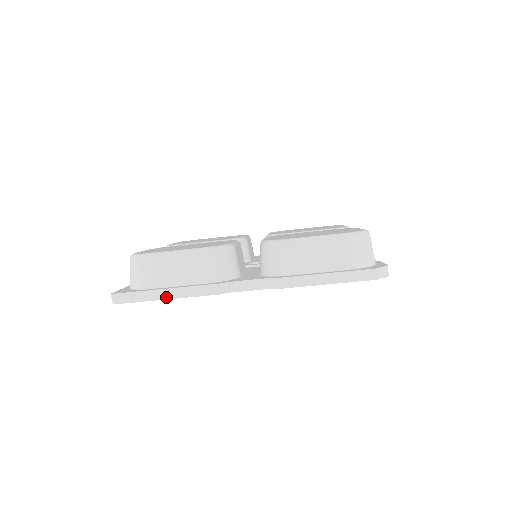
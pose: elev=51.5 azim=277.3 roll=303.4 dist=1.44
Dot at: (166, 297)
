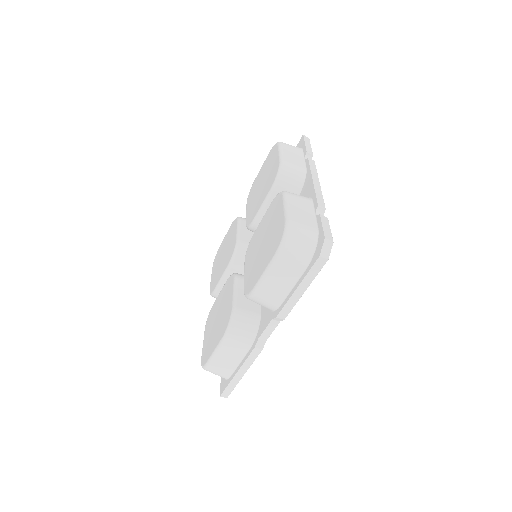
Dot at: (242, 375)
